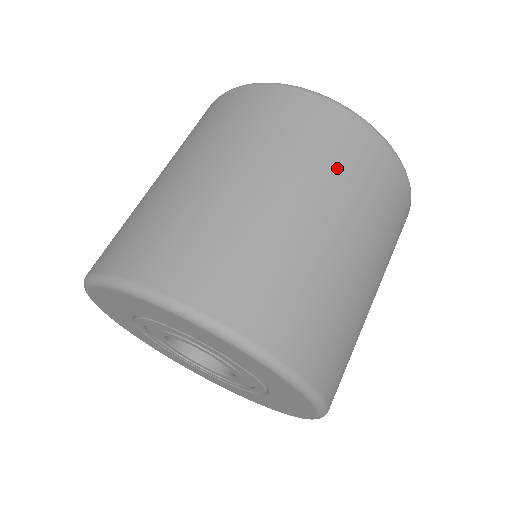
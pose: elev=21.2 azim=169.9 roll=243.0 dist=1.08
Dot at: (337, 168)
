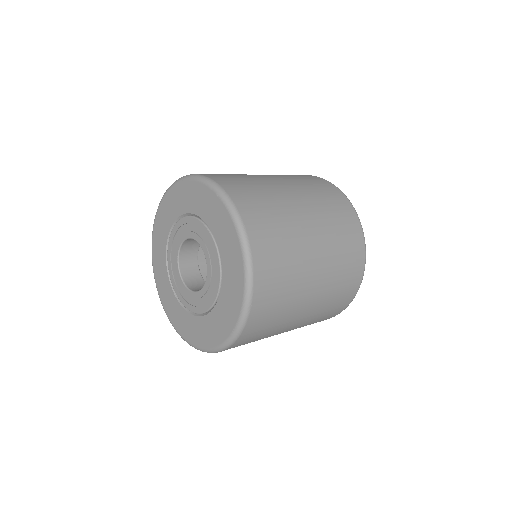
Dot at: (340, 251)
